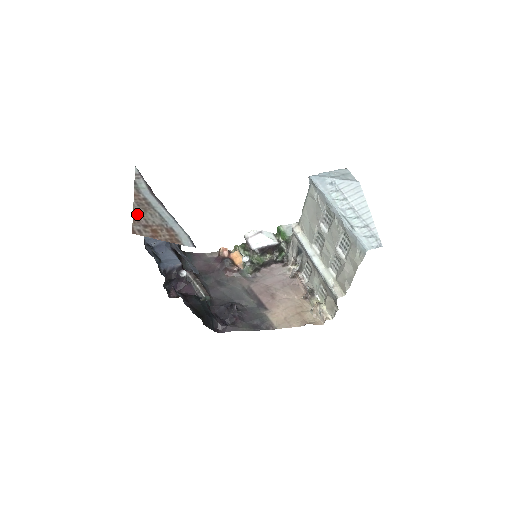
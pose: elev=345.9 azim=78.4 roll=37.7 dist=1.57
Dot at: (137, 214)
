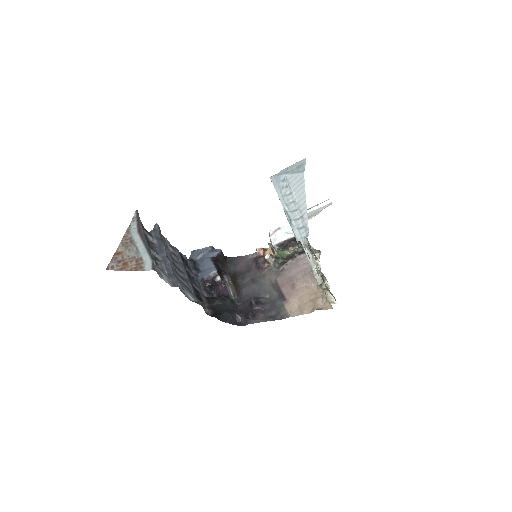
Dot at: (118, 253)
